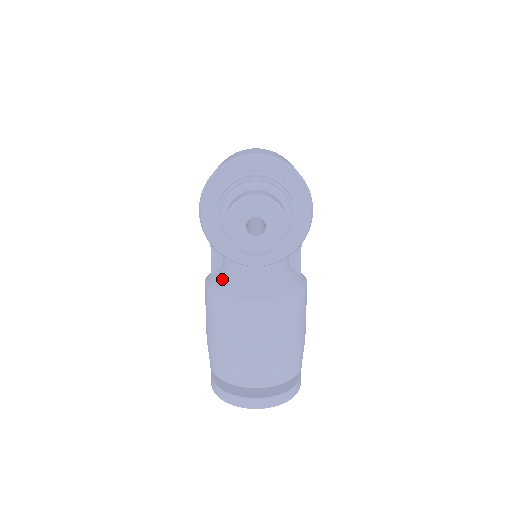
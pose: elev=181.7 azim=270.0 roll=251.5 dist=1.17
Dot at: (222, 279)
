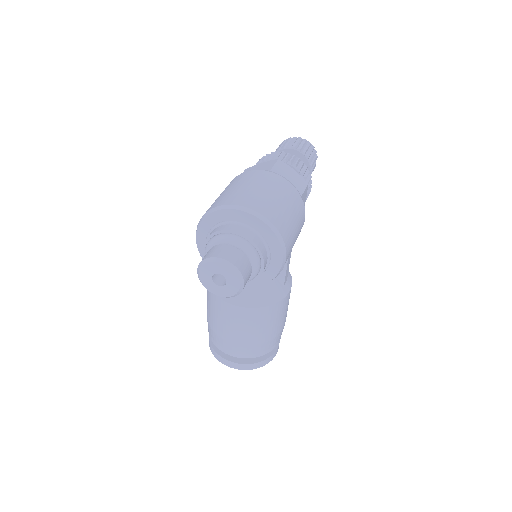
Dot at: occluded
